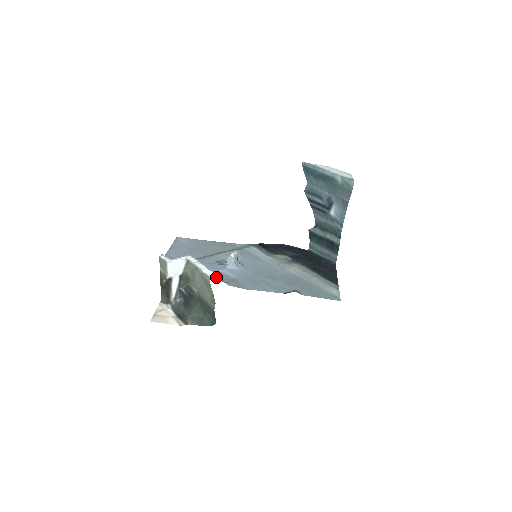
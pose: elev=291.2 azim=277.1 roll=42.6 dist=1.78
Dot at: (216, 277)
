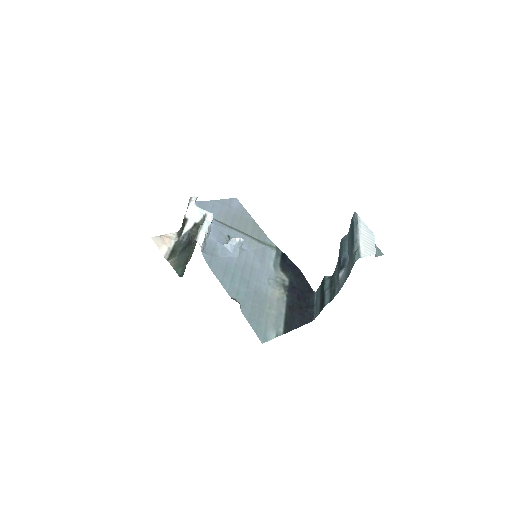
Dot at: (200, 242)
